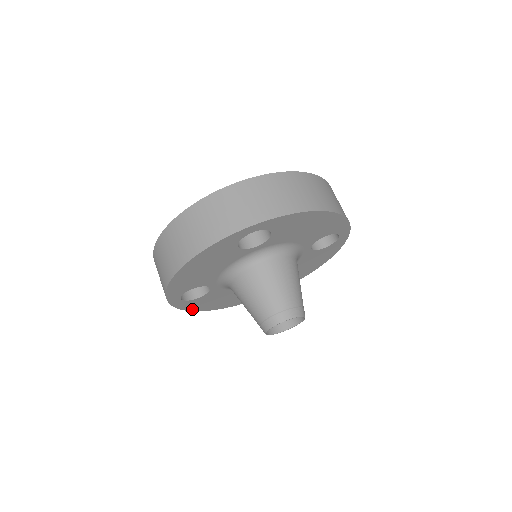
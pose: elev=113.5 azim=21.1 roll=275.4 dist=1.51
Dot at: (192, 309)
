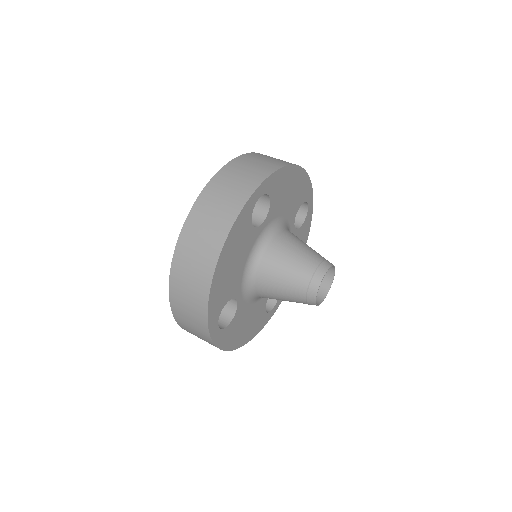
Dot at: (226, 347)
